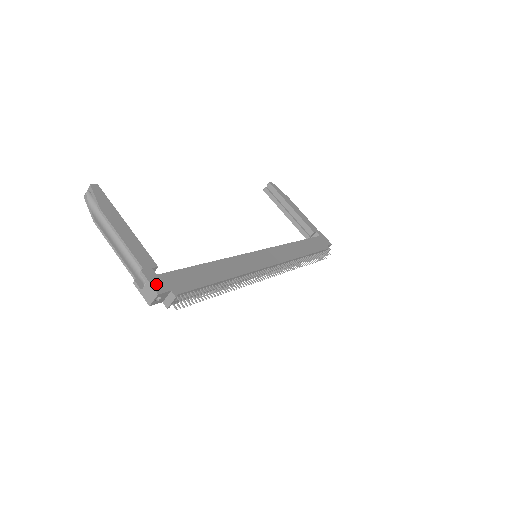
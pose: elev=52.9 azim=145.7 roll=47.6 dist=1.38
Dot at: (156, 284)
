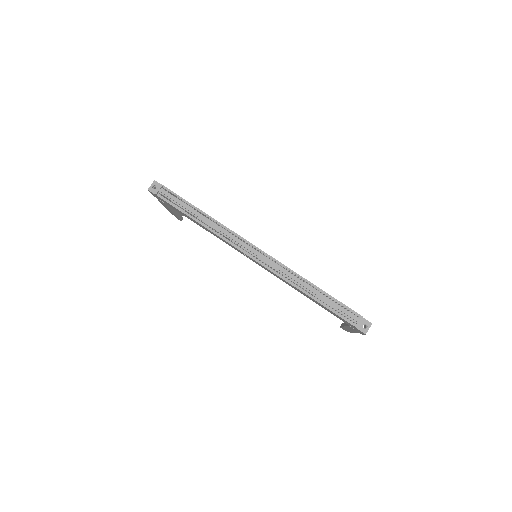
Dot at: occluded
